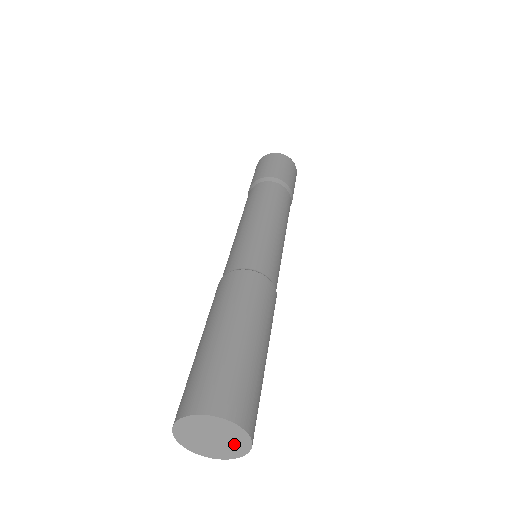
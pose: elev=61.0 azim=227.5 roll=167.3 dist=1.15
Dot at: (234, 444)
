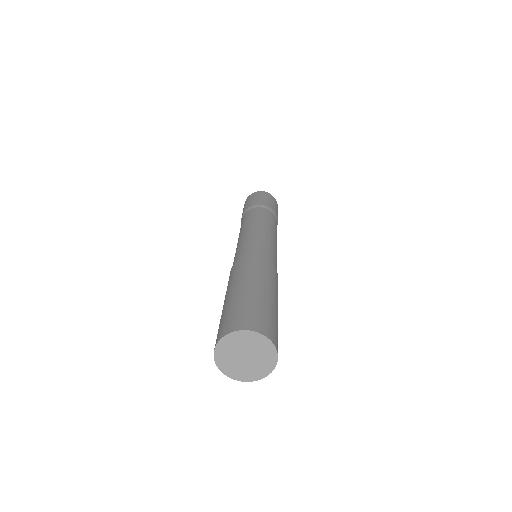
Dot at: (262, 351)
